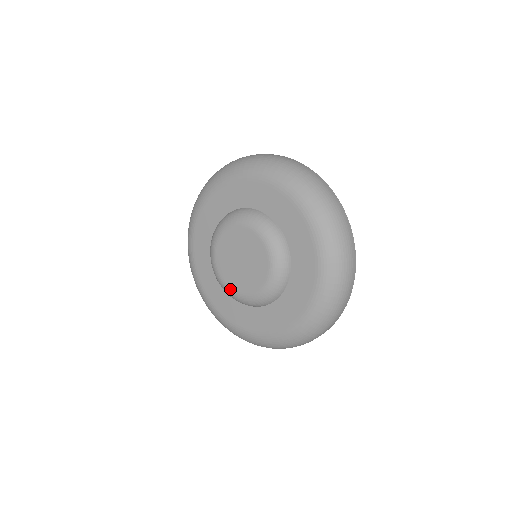
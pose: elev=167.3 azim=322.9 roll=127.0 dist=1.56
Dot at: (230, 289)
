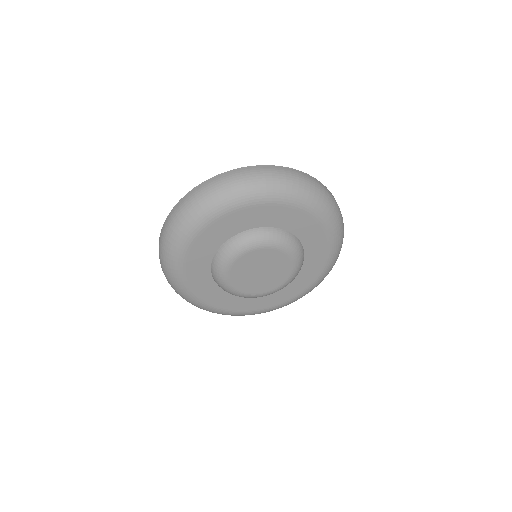
Dot at: (231, 286)
